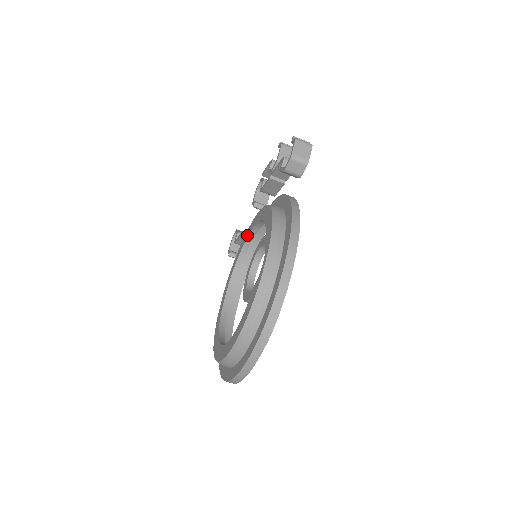
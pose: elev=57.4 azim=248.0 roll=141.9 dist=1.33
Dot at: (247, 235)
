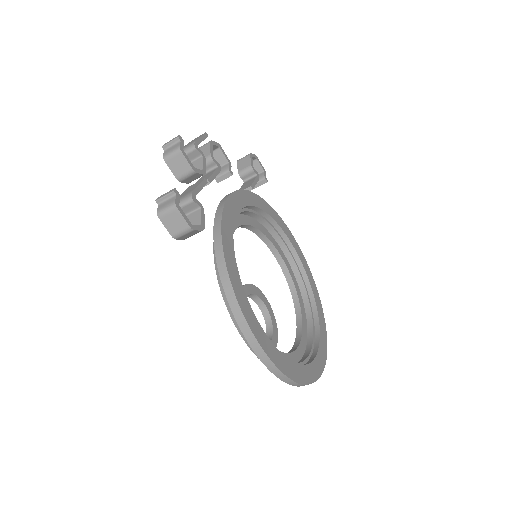
Dot at: occluded
